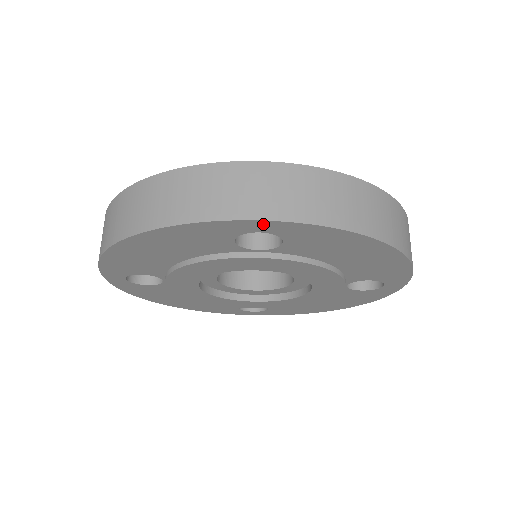
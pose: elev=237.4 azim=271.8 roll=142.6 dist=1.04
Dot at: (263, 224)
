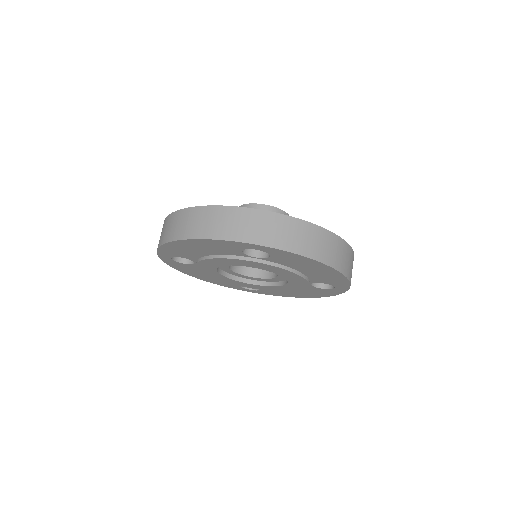
Dot at: (259, 247)
